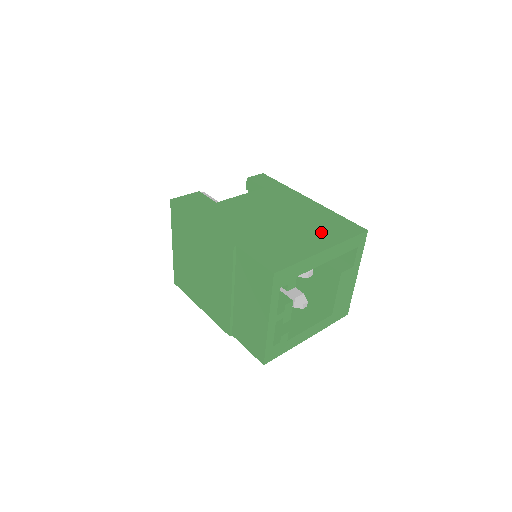
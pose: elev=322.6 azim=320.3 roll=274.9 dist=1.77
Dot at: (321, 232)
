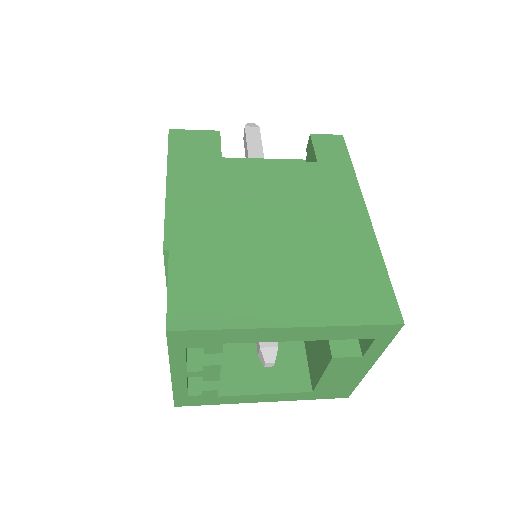
Dot at: (319, 288)
